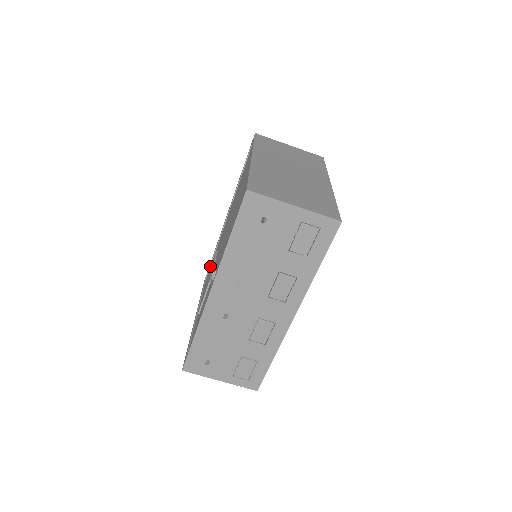
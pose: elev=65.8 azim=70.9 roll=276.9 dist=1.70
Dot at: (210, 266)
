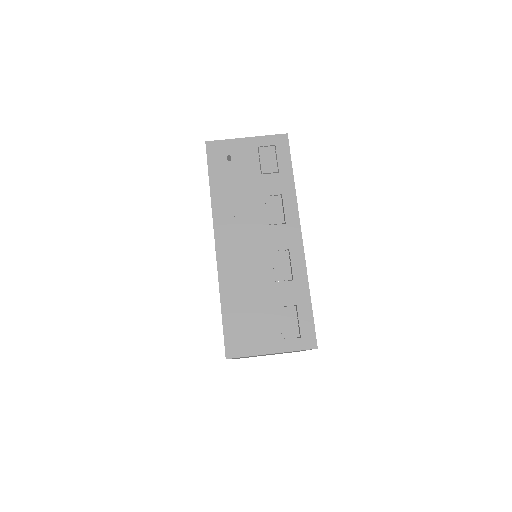
Dot at: occluded
